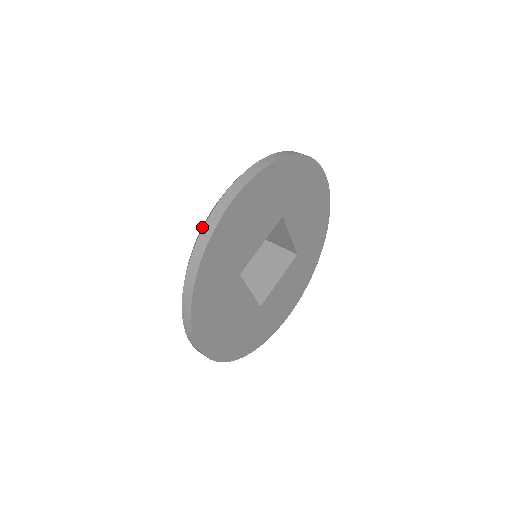
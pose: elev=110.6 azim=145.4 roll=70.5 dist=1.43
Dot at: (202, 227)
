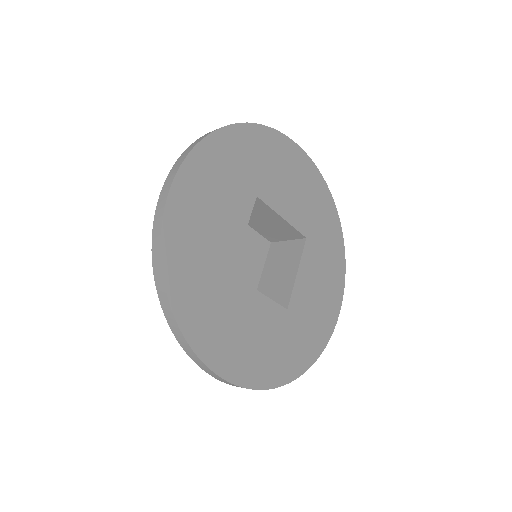
Dot at: occluded
